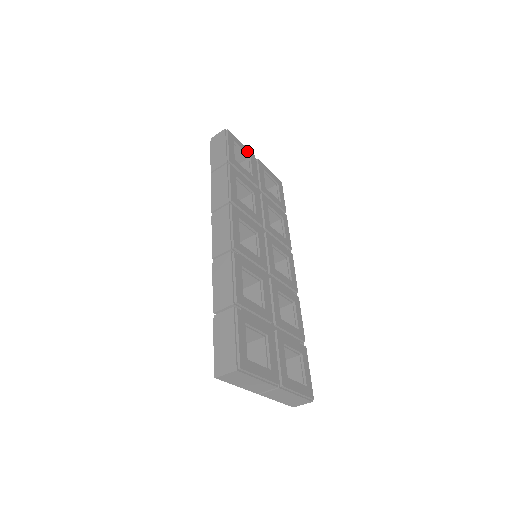
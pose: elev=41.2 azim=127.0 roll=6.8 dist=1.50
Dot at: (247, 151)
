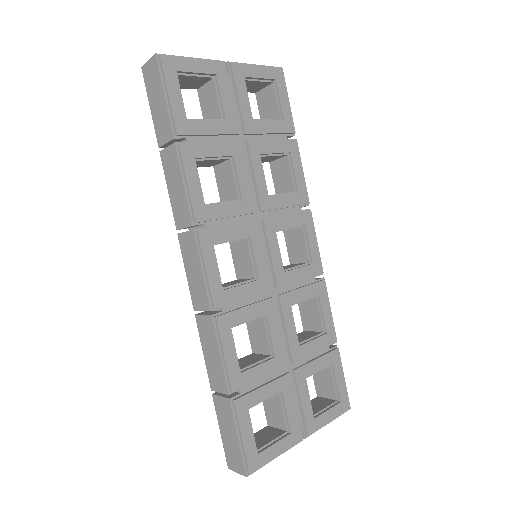
Dot at: (207, 67)
